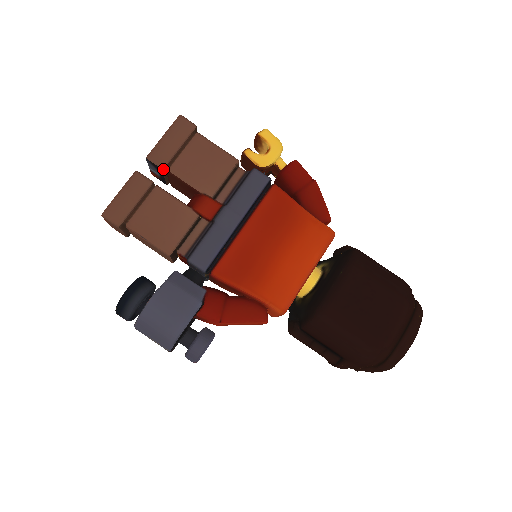
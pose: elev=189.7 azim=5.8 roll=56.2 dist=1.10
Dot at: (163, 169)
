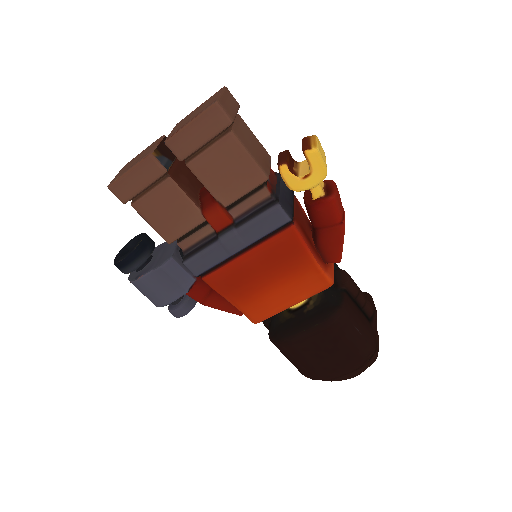
Dot at: occluded
